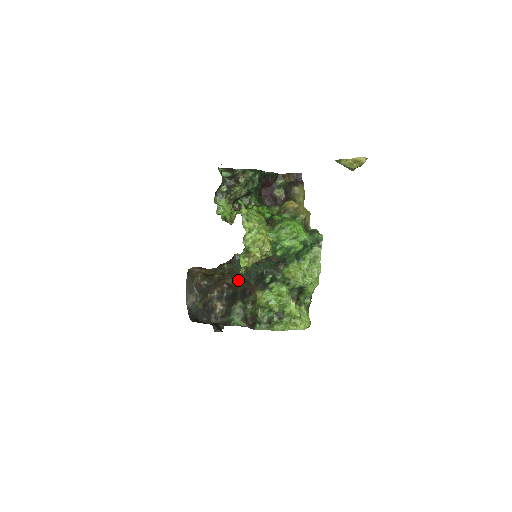
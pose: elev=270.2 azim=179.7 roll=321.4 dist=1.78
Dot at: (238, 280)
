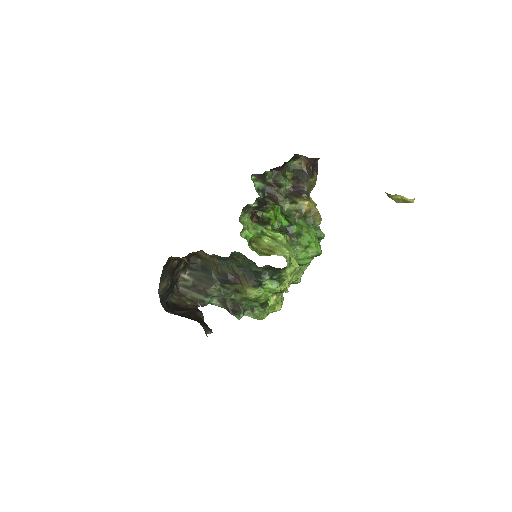
Dot at: (215, 258)
